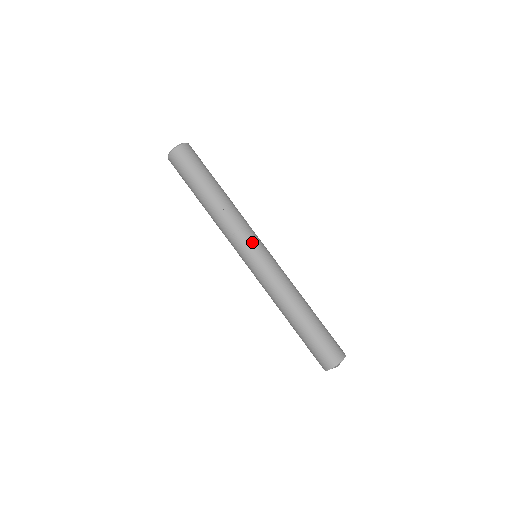
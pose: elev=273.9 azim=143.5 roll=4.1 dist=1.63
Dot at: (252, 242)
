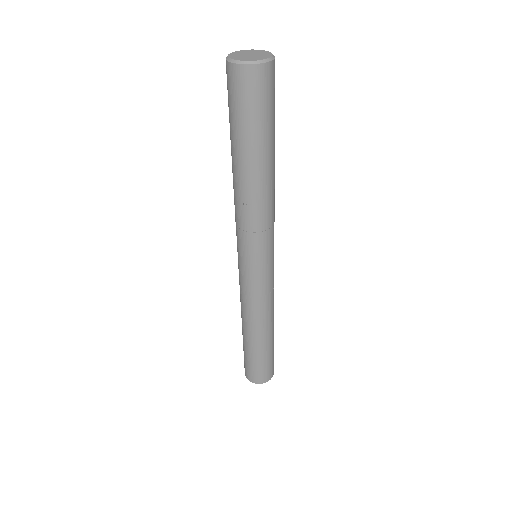
Dot at: (259, 253)
